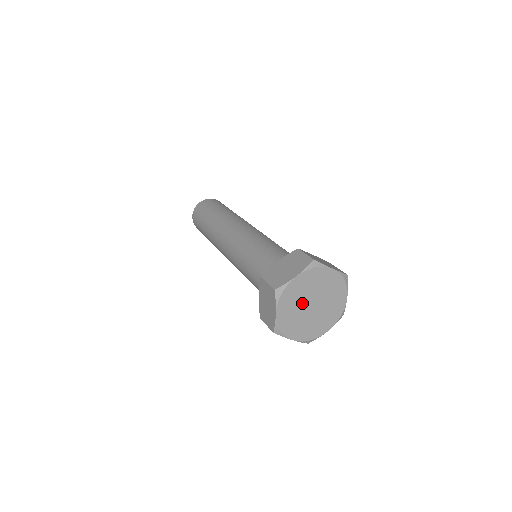
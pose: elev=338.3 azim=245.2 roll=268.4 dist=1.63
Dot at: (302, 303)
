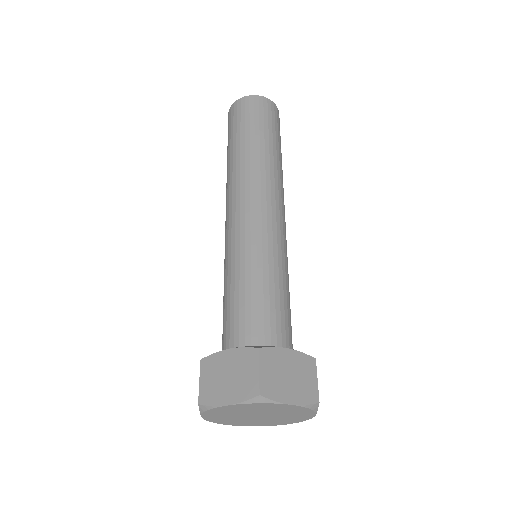
Dot at: (241, 414)
